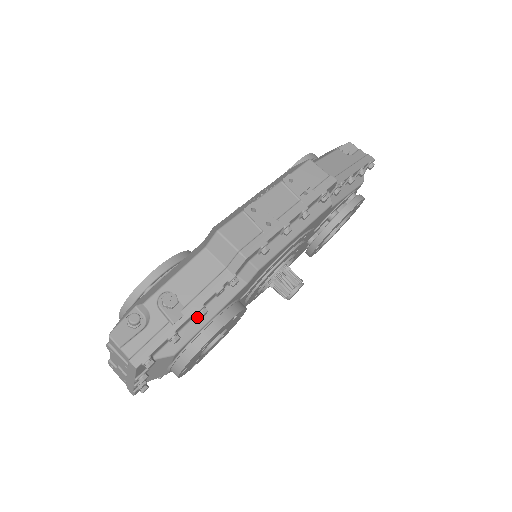
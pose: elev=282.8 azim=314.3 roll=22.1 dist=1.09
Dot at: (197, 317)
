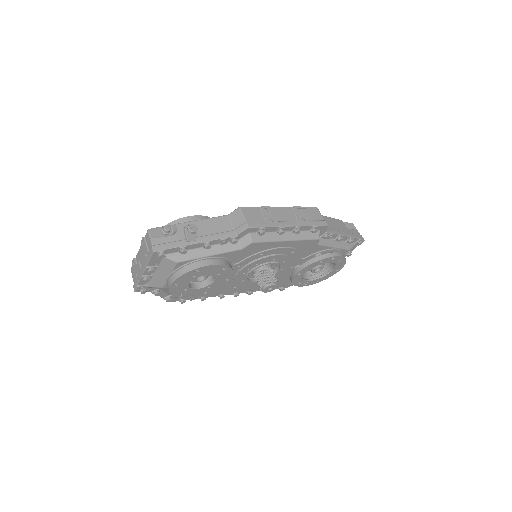
Dot at: (202, 249)
